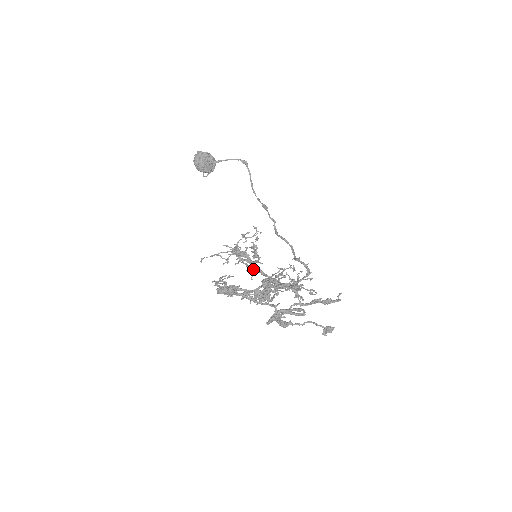
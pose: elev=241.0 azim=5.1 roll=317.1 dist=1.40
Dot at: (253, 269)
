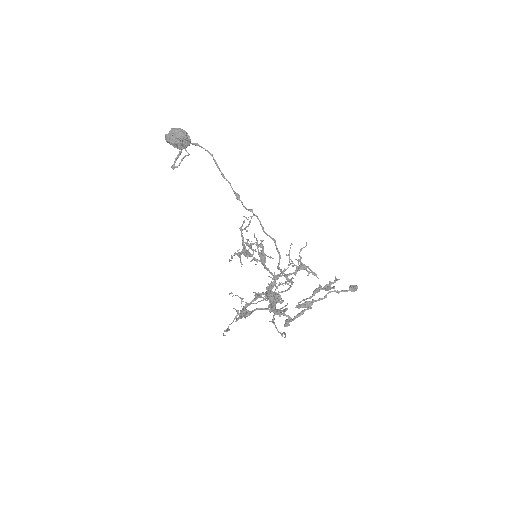
Dot at: (262, 264)
